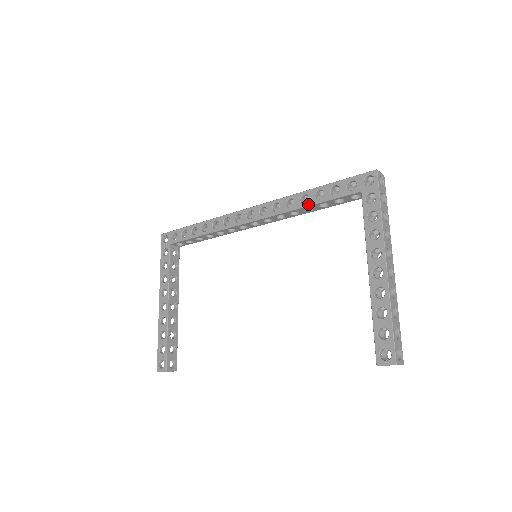
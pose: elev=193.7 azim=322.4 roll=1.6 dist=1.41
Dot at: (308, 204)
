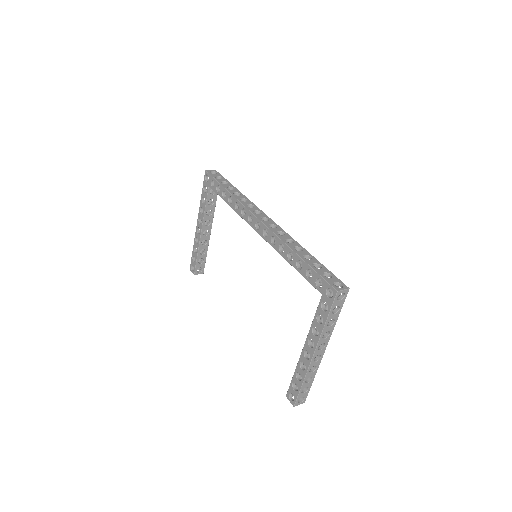
Dot at: (291, 263)
